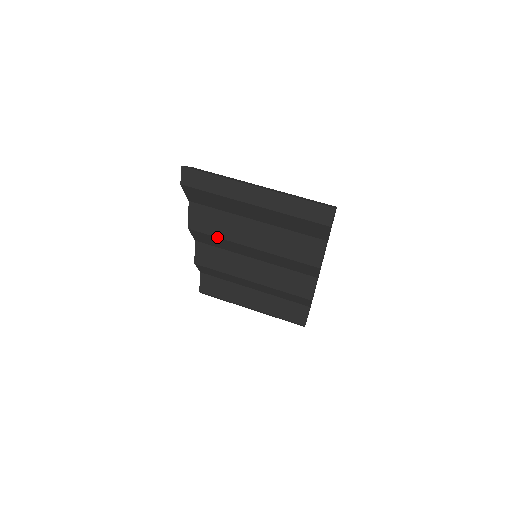
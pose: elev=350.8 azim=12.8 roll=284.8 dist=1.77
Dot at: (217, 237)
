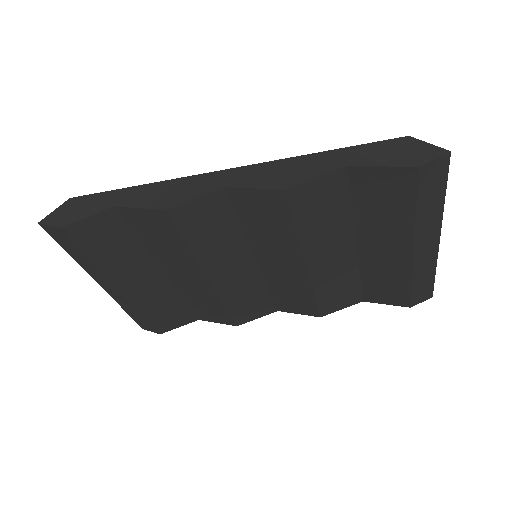
Dot at: (296, 228)
